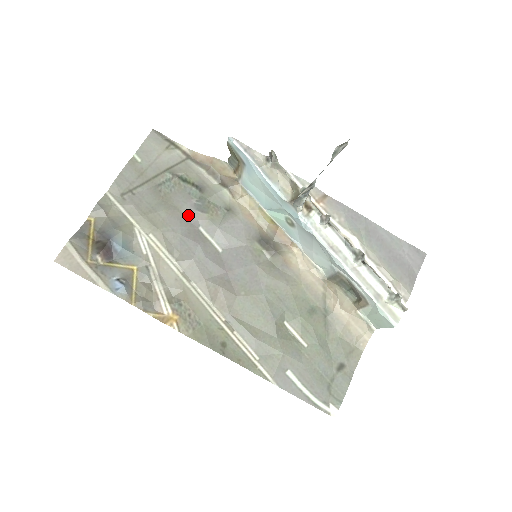
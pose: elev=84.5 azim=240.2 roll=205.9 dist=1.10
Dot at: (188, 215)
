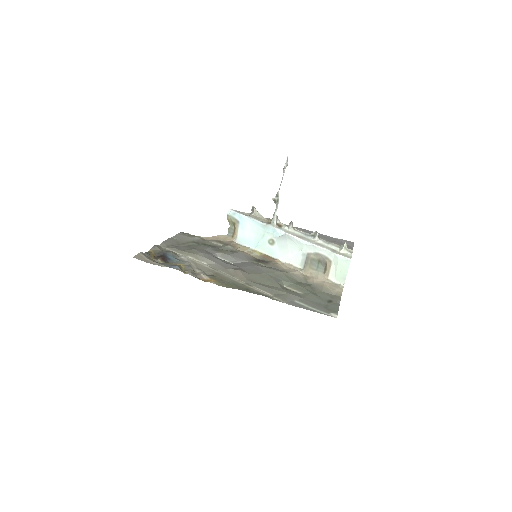
Dot at: (209, 251)
